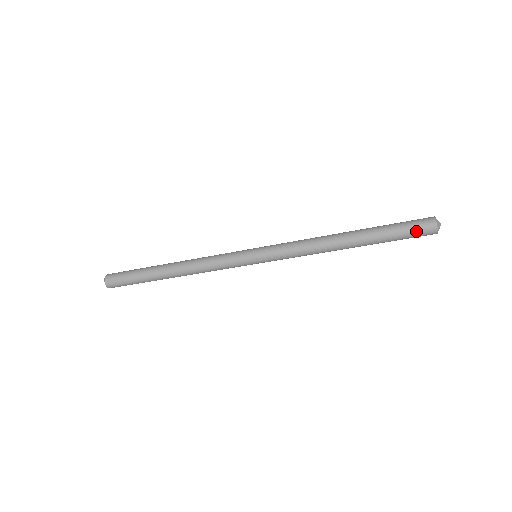
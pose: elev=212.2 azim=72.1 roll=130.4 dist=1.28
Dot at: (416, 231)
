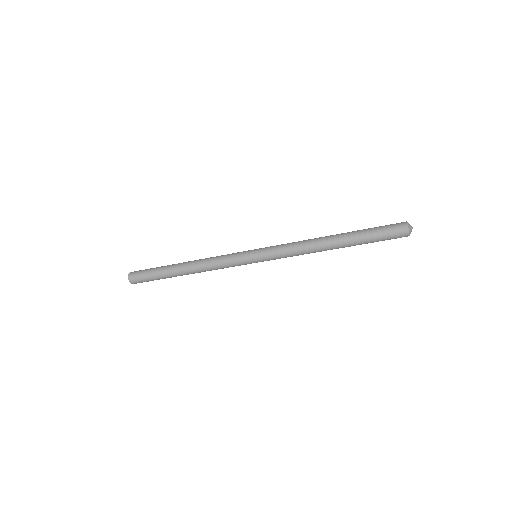
Dot at: (391, 235)
